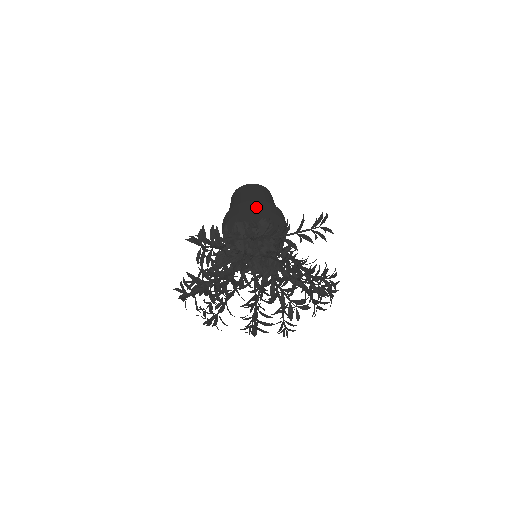
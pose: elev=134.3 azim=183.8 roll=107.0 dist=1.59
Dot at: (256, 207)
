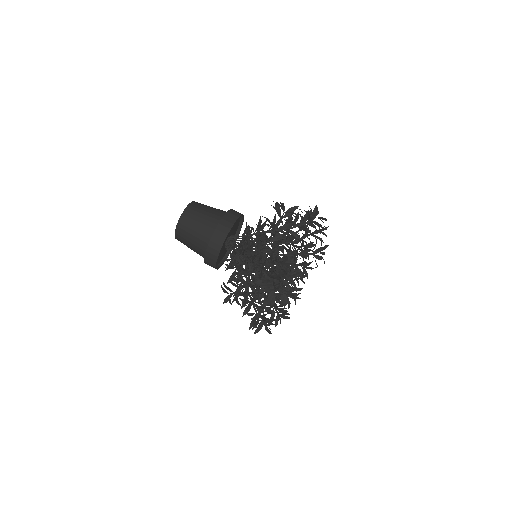
Dot at: (221, 241)
